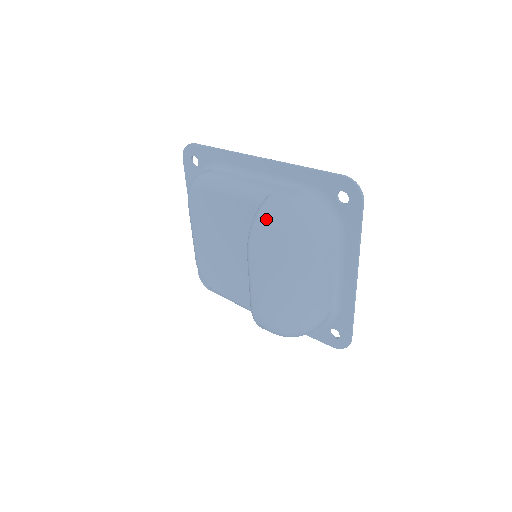
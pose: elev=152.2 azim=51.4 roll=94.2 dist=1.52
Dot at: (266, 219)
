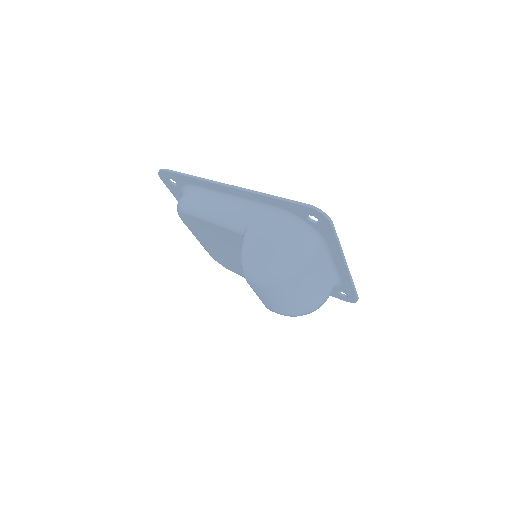
Dot at: (251, 256)
